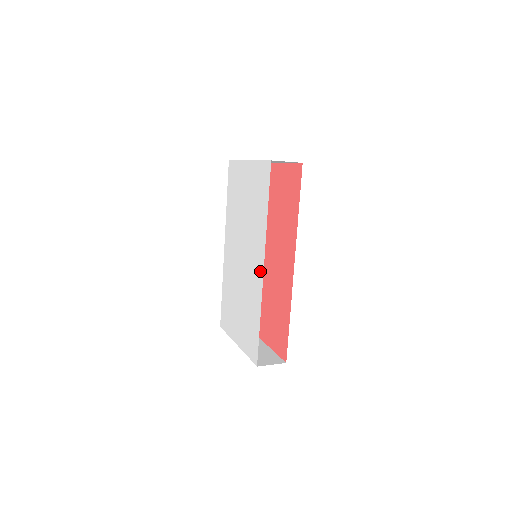
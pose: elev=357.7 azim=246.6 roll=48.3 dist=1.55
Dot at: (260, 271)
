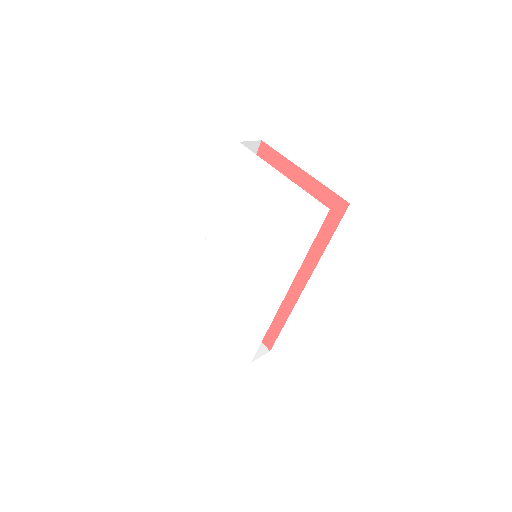
Dot at: (278, 295)
